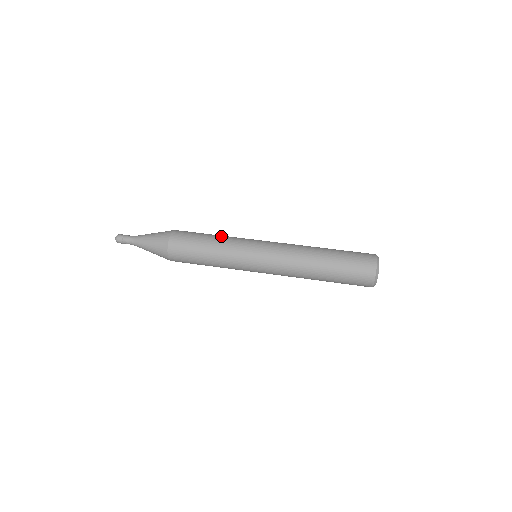
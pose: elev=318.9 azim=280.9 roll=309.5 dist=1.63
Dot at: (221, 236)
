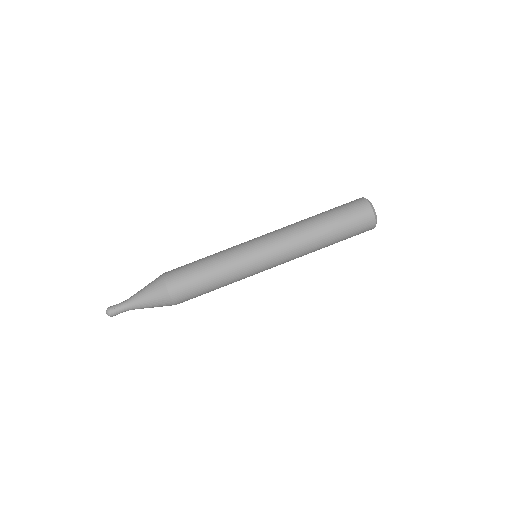
Dot at: (219, 269)
